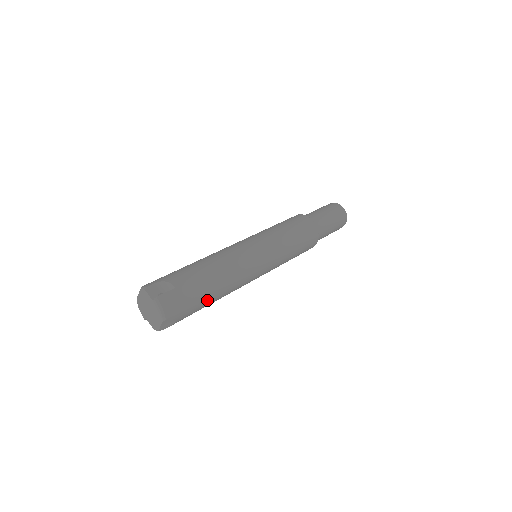
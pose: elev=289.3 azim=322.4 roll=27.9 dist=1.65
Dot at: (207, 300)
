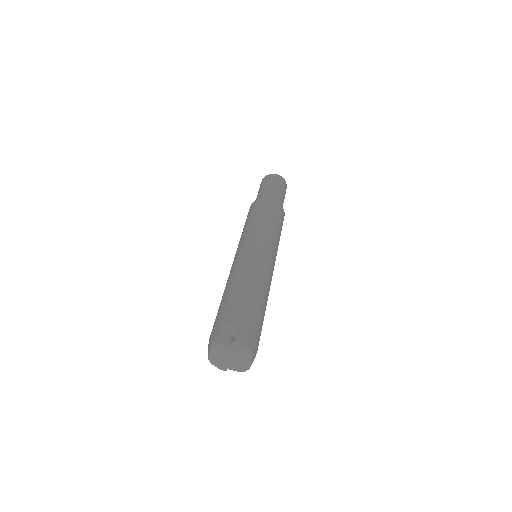
Dot at: (263, 316)
